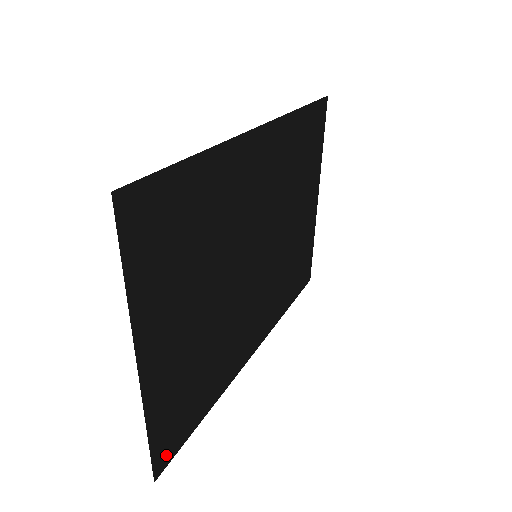
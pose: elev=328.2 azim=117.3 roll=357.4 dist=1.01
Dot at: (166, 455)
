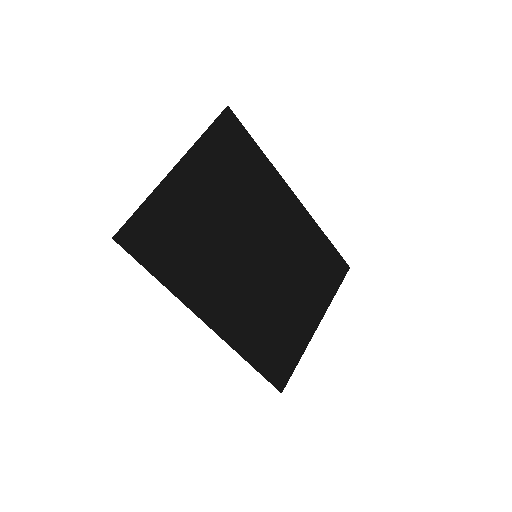
Dot at: (130, 240)
